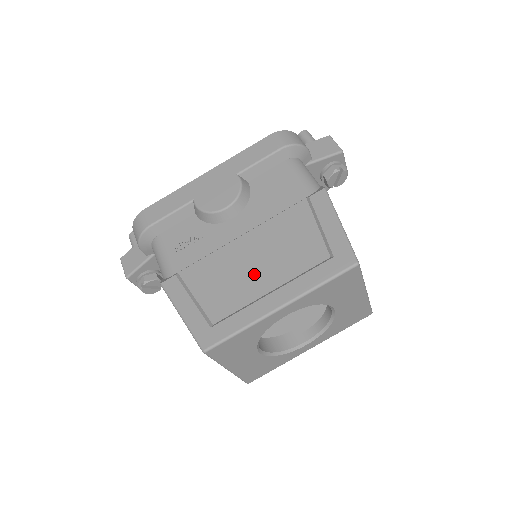
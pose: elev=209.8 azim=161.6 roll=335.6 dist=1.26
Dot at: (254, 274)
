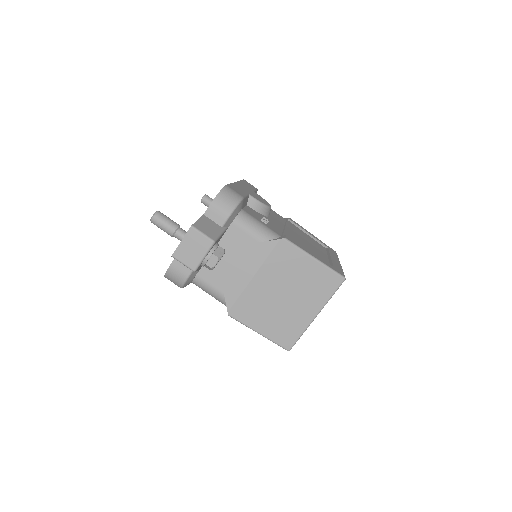
Dot at: (313, 247)
